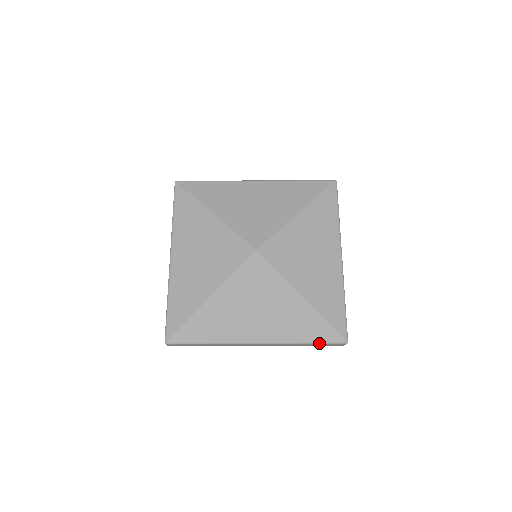
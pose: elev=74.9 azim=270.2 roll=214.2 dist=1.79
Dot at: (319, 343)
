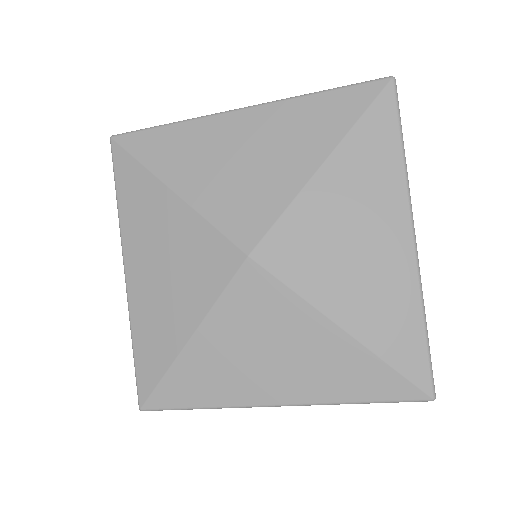
Dot at: (382, 402)
